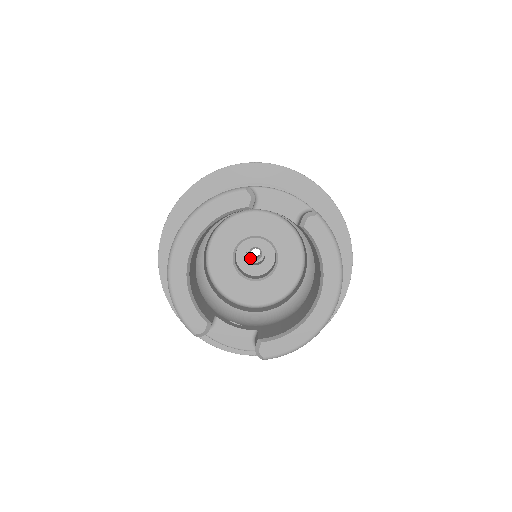
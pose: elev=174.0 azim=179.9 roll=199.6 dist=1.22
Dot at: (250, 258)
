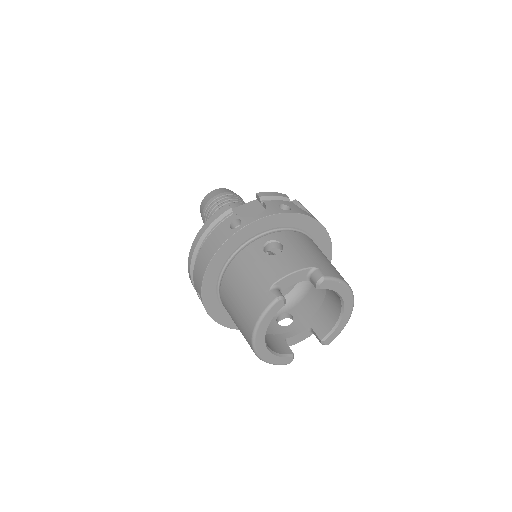
Dot at: occluded
